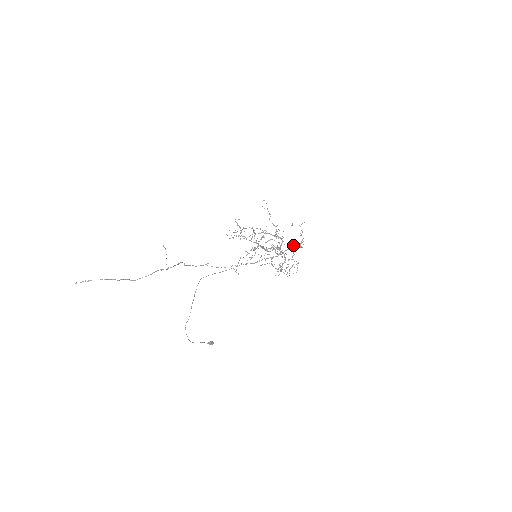
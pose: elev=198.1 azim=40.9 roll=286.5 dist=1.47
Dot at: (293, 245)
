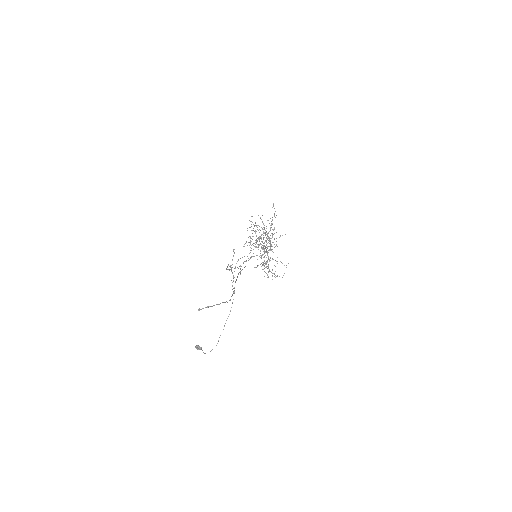
Dot at: occluded
